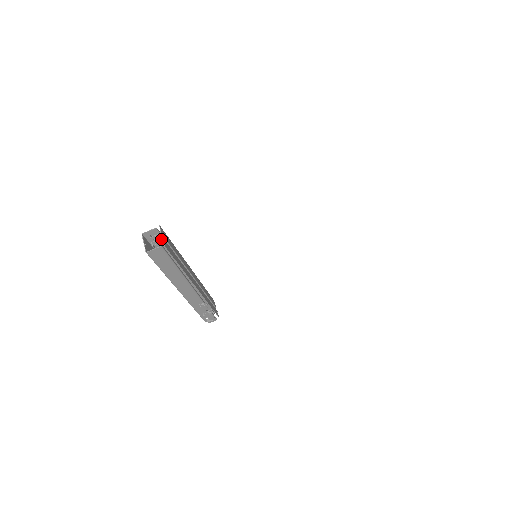
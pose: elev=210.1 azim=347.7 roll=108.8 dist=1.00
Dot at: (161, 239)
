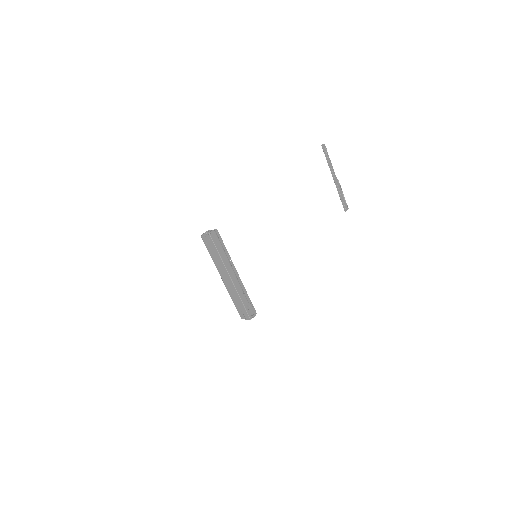
Dot at: occluded
